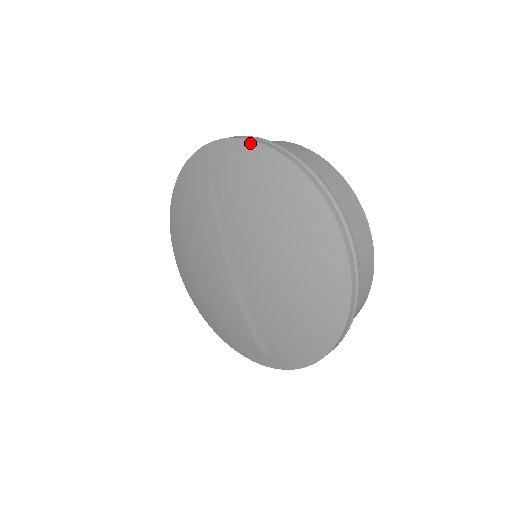
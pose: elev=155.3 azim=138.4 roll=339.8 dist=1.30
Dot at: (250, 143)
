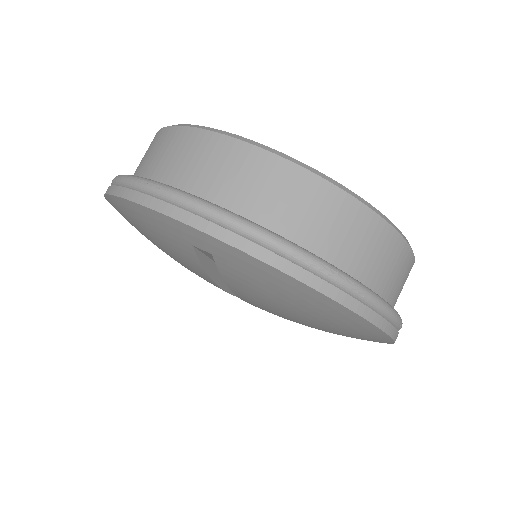
Dot at: (277, 272)
